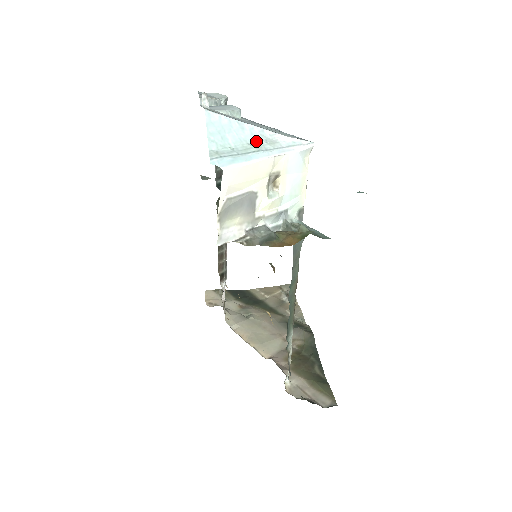
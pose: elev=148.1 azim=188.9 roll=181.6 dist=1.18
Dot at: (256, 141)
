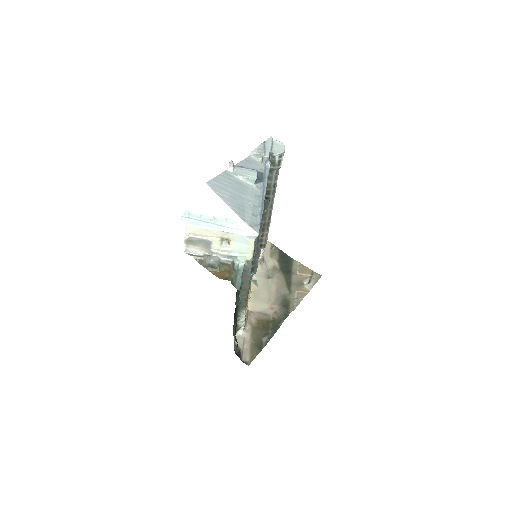
Dot at: (220, 216)
